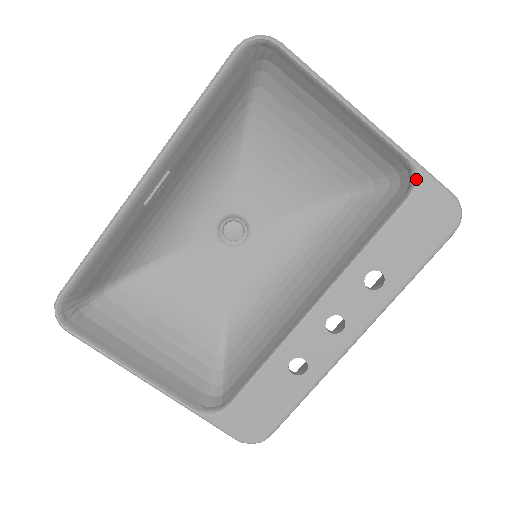
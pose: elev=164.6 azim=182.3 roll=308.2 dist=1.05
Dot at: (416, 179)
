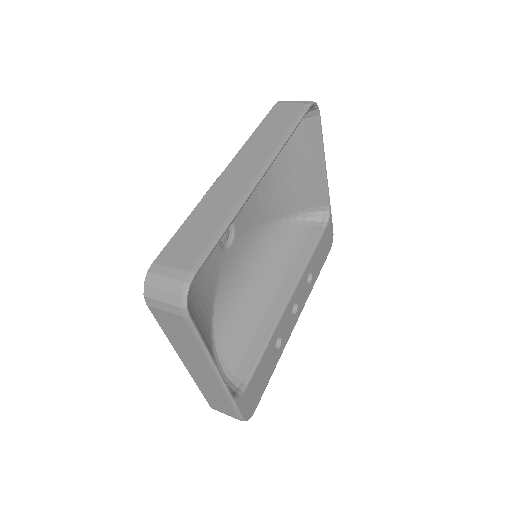
Dot at: (329, 217)
